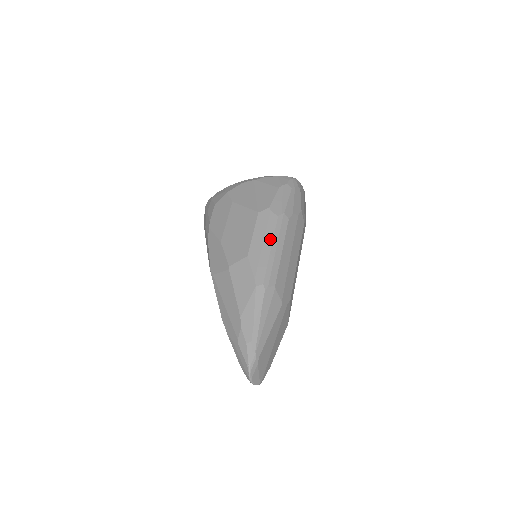
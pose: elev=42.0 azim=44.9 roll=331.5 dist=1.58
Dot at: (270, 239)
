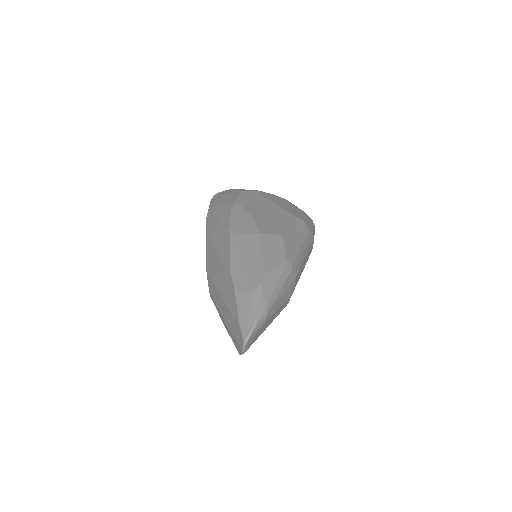
Dot at: (302, 240)
